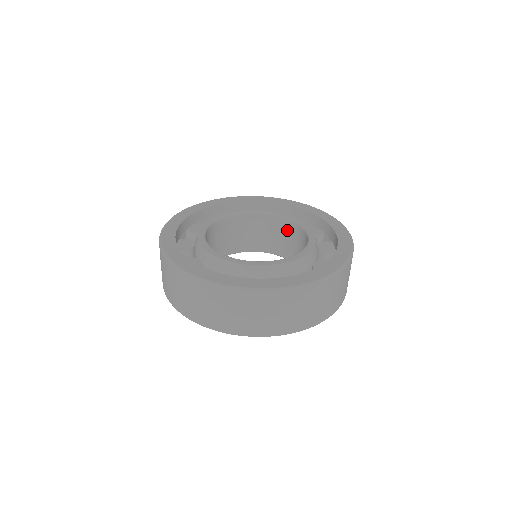
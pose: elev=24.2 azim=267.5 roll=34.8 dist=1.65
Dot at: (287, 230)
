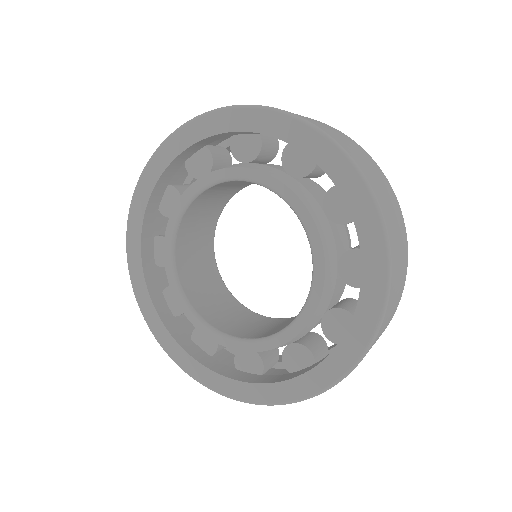
Dot at: occluded
